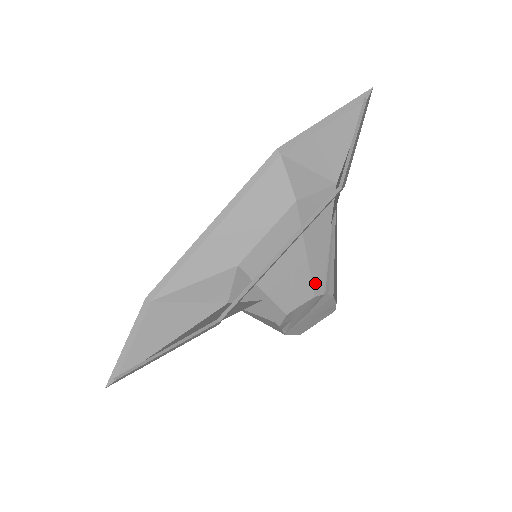
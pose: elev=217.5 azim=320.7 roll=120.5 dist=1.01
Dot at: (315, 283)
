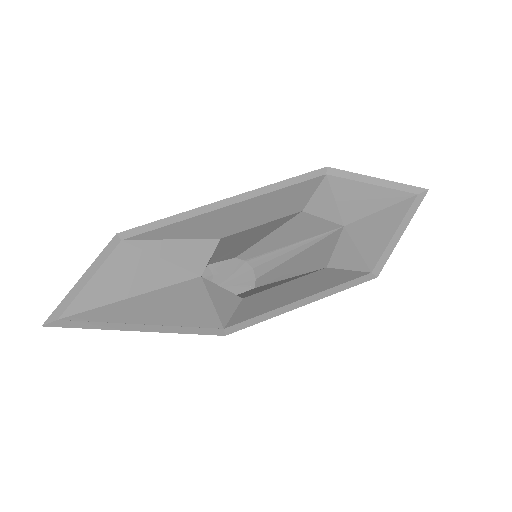
Dot at: (247, 252)
